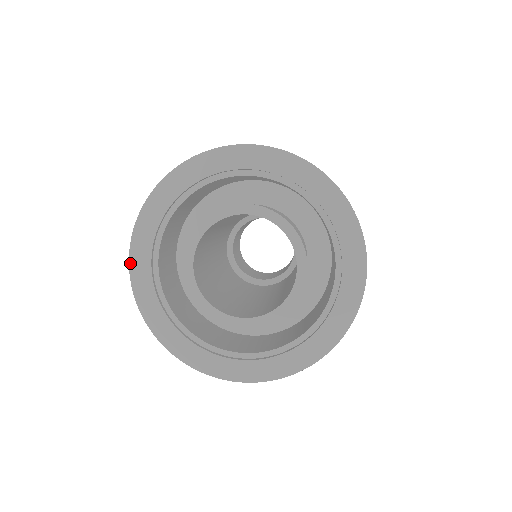
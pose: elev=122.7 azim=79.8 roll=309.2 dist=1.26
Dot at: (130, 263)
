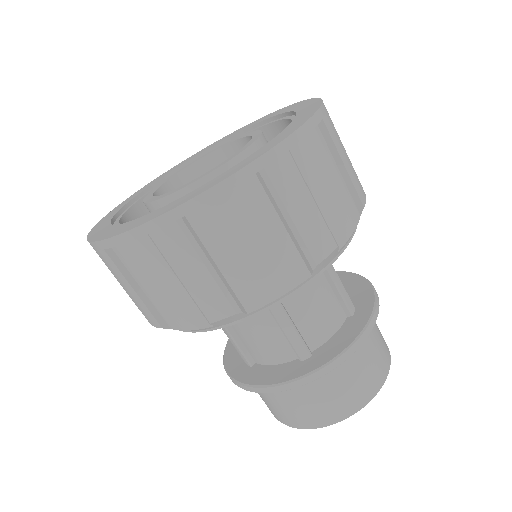
Dot at: (151, 182)
